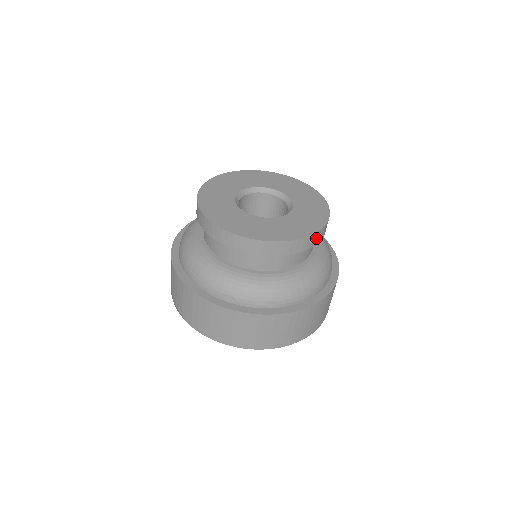
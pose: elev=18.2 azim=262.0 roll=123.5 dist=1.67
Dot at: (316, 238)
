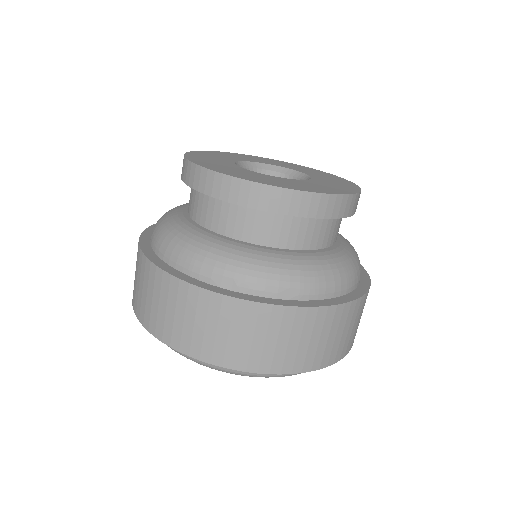
Dot at: (349, 205)
